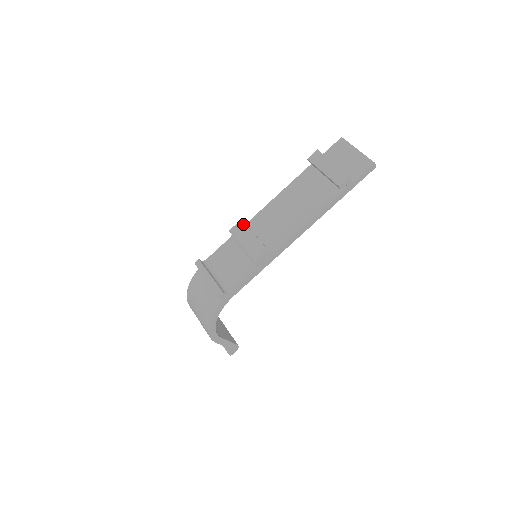
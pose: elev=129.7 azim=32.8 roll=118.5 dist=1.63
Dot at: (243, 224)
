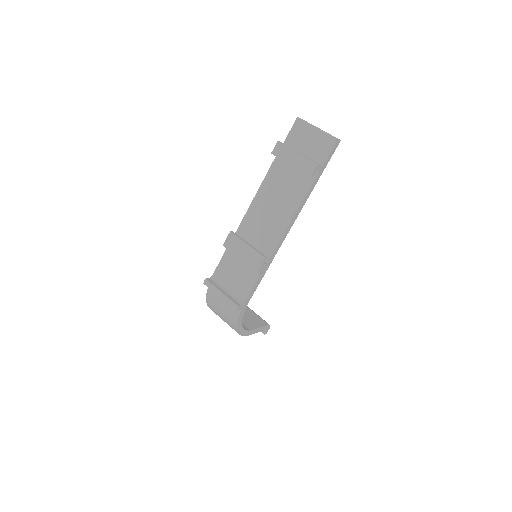
Dot at: (233, 236)
